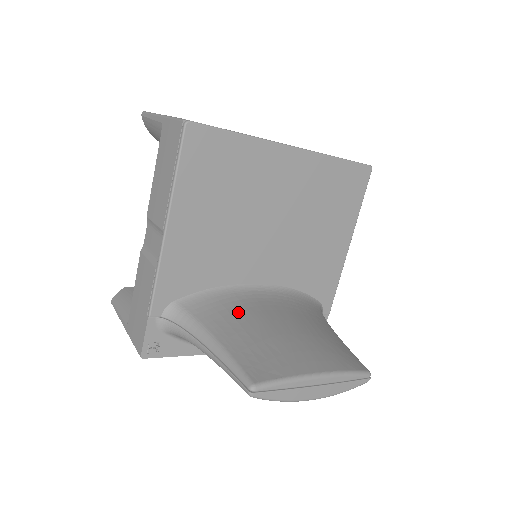
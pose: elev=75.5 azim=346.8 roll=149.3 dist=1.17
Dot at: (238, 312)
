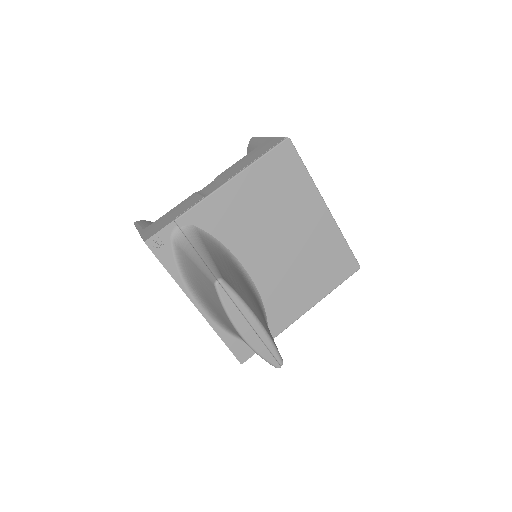
Dot at: (228, 263)
